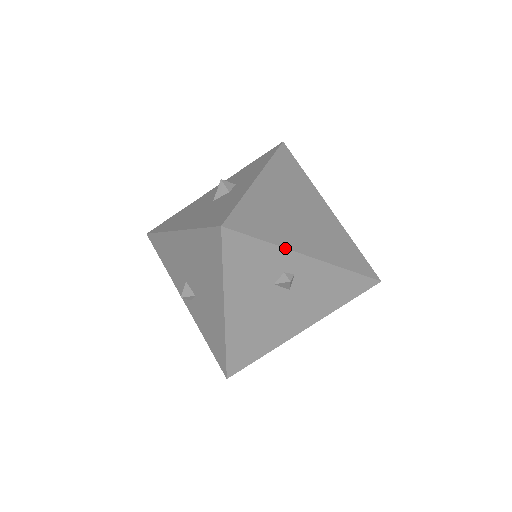
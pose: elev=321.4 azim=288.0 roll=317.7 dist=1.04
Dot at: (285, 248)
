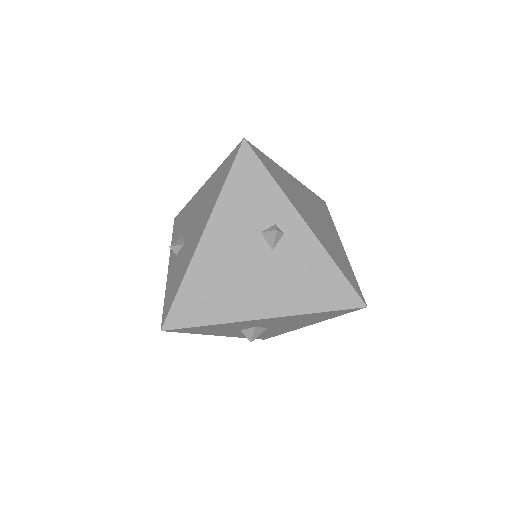
Dot at: (287, 197)
